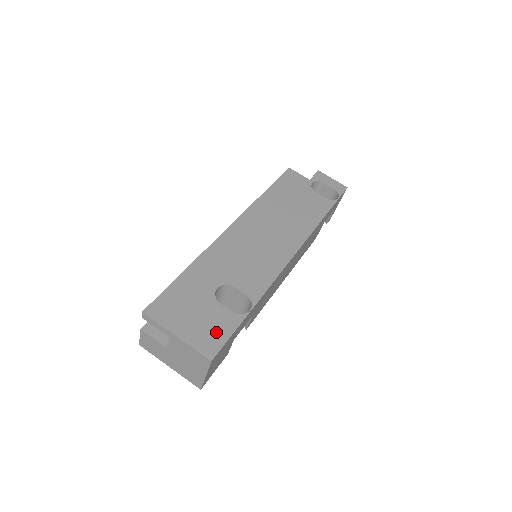
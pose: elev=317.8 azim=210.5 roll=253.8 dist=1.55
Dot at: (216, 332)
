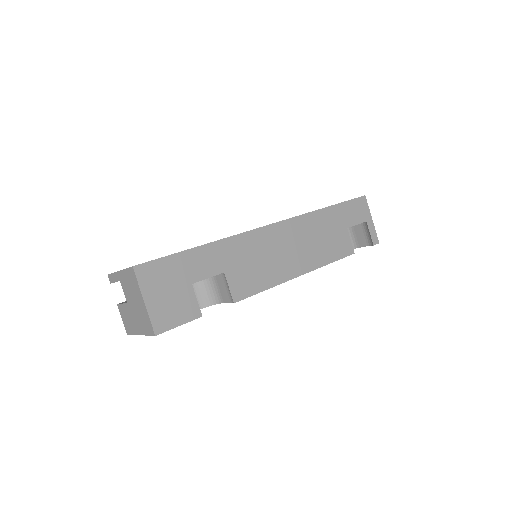
Dot at: occluded
